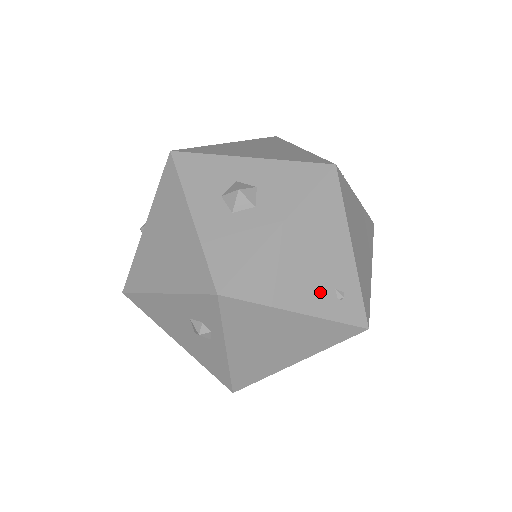
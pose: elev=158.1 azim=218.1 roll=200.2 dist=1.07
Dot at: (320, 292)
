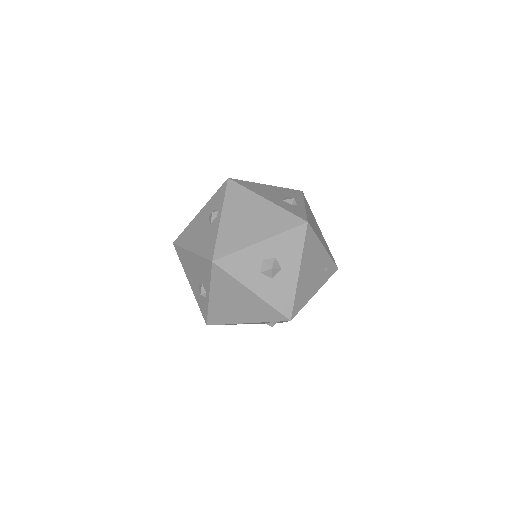
Dot at: (319, 277)
